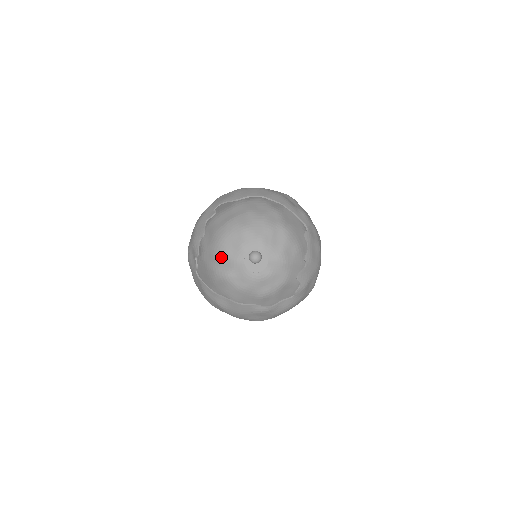
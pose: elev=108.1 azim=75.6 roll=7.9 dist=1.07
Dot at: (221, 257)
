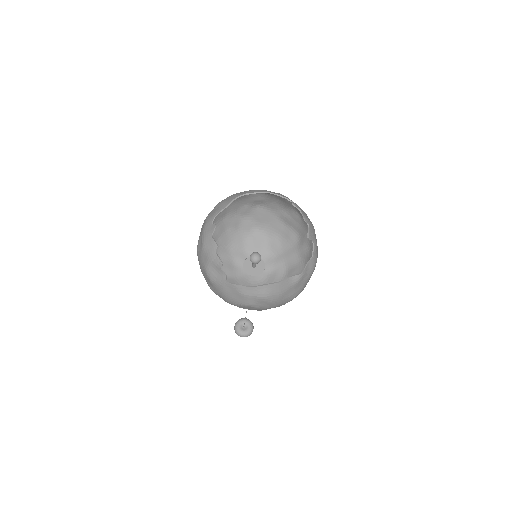
Dot at: occluded
